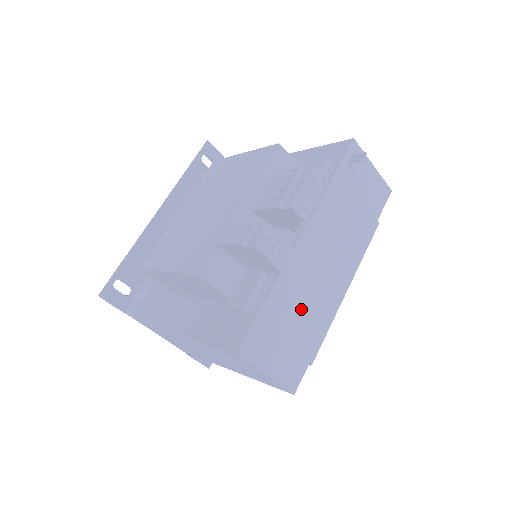
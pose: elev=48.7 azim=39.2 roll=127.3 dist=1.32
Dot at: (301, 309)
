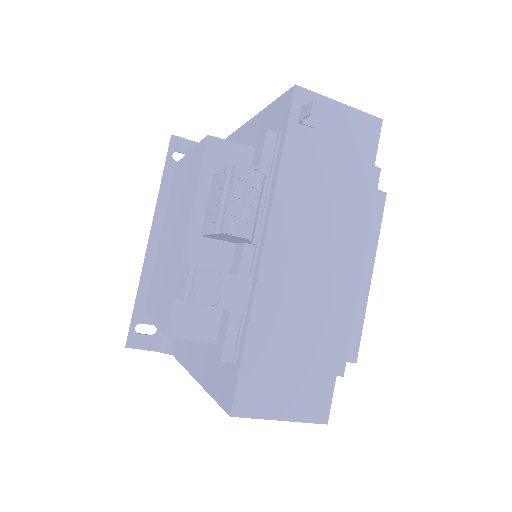
Dot at: (299, 329)
